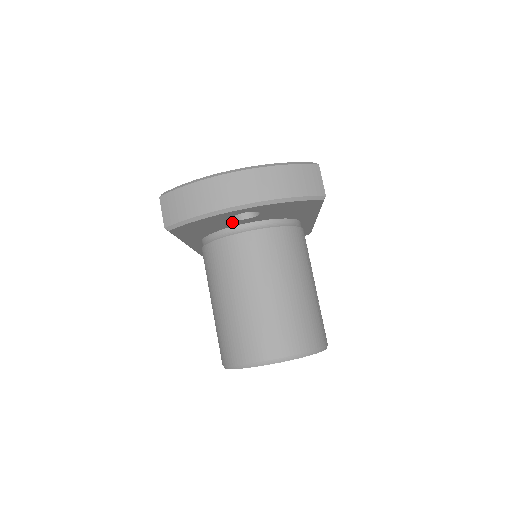
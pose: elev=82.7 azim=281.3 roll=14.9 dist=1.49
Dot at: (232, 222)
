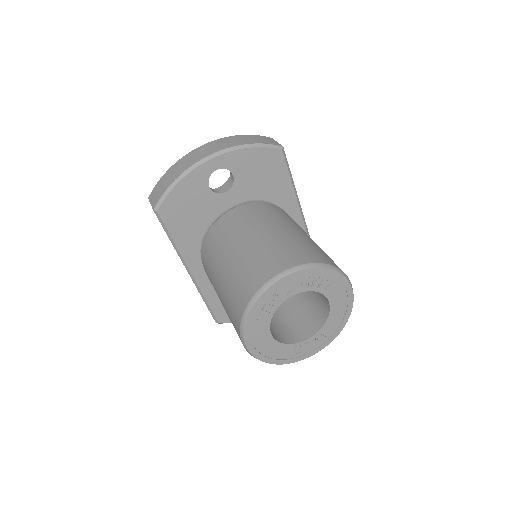
Dot at: (214, 200)
